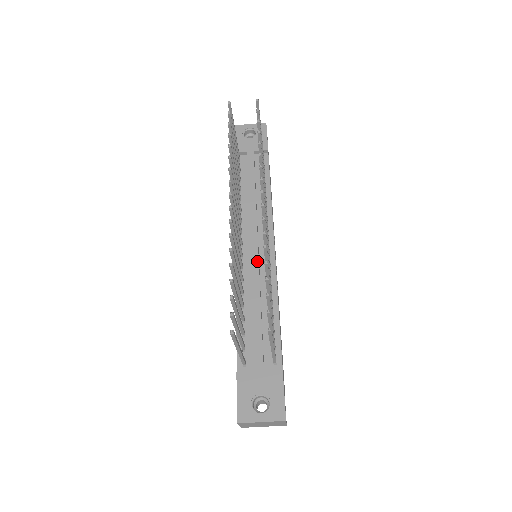
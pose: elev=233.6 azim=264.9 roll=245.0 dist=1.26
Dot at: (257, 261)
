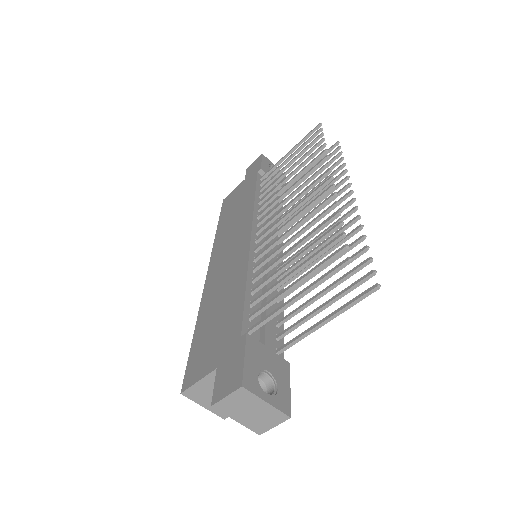
Dot at: occluded
